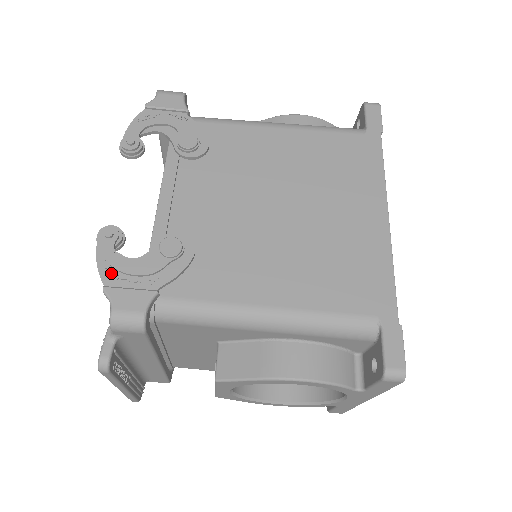
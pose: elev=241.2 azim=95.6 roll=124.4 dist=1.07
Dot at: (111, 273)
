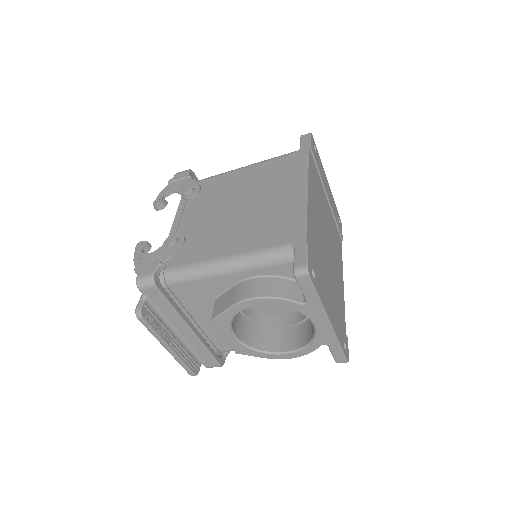
Dot at: (140, 262)
